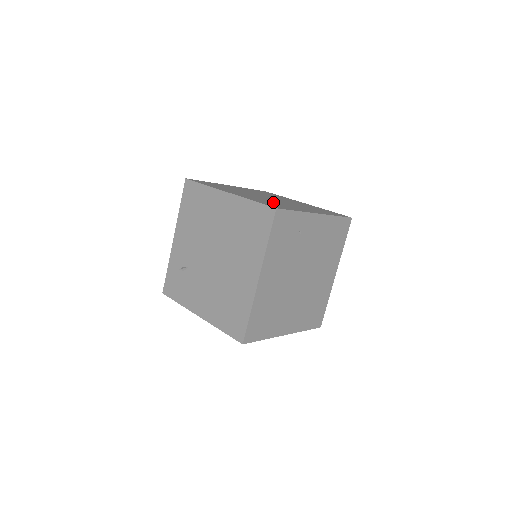
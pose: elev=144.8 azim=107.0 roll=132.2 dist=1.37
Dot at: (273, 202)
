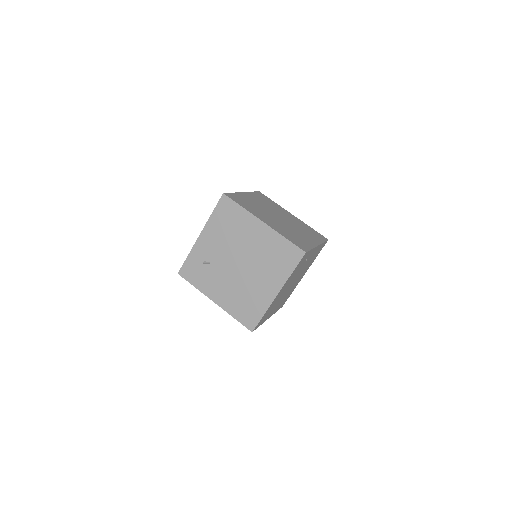
Dot at: (291, 232)
